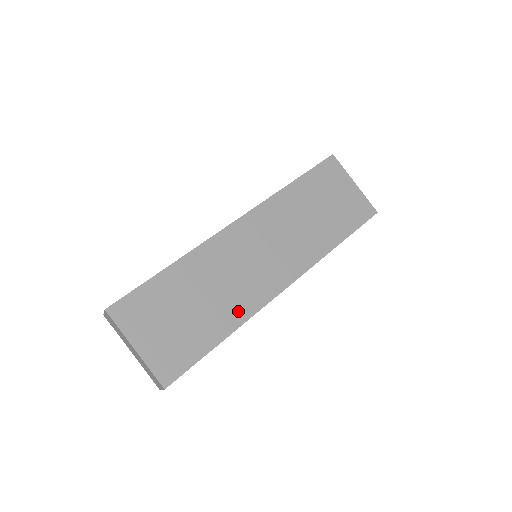
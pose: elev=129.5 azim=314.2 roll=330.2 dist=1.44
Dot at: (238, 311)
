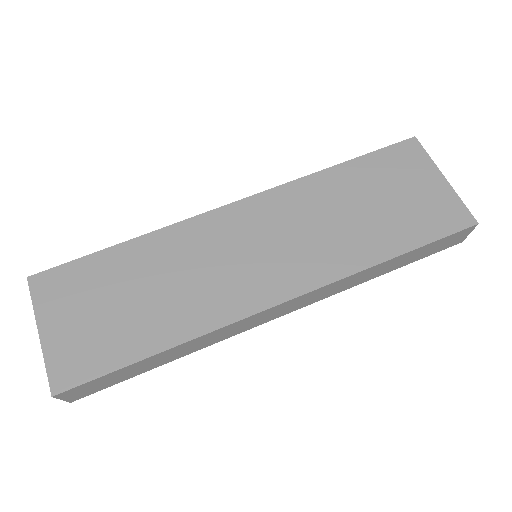
Dot at: (193, 319)
